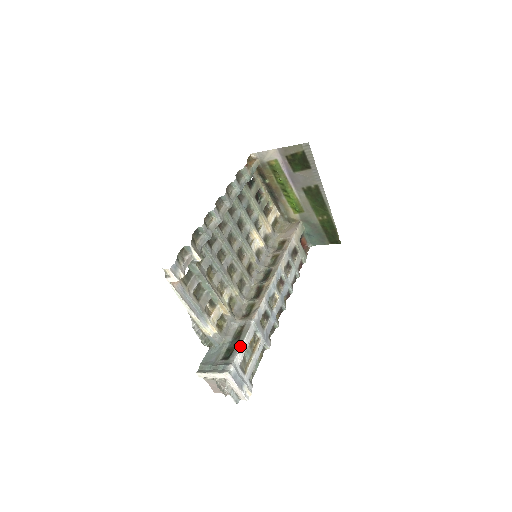
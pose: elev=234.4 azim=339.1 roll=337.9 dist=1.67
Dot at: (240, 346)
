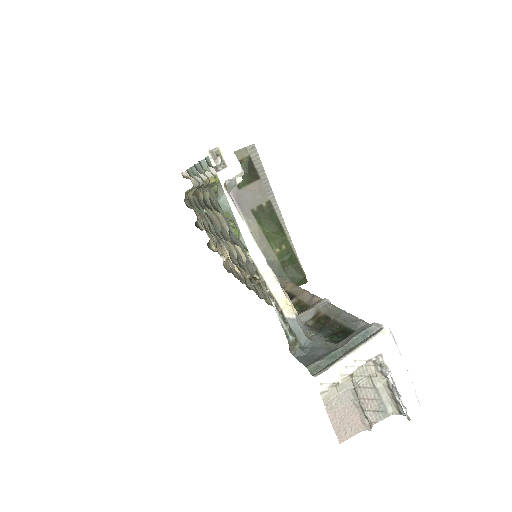
Dot at: (351, 314)
